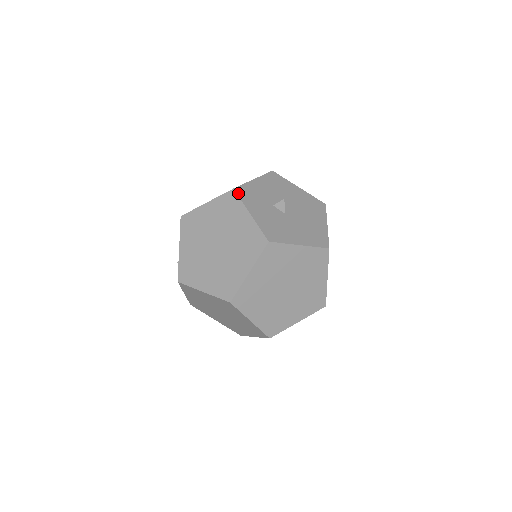
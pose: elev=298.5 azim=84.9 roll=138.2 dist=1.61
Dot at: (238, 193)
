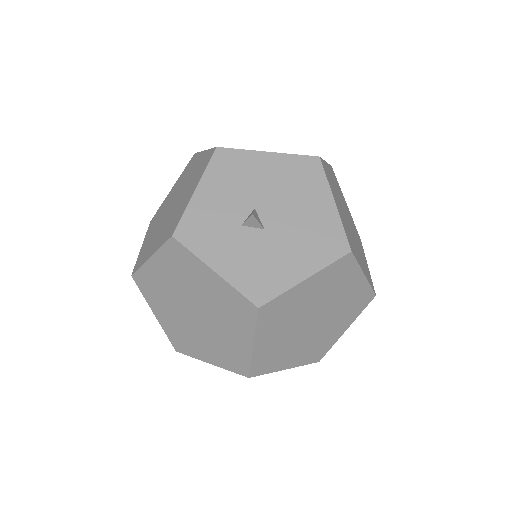
Dot at: (182, 241)
